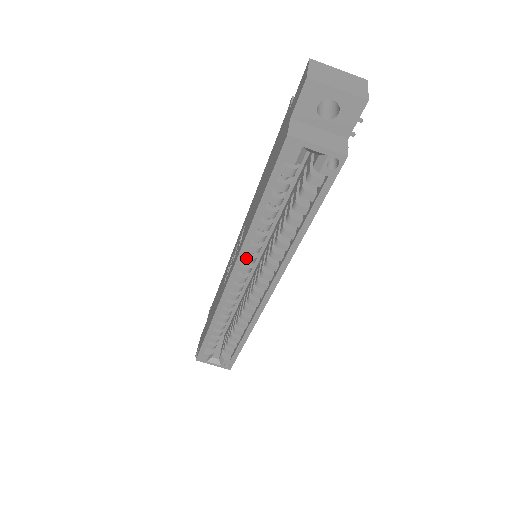
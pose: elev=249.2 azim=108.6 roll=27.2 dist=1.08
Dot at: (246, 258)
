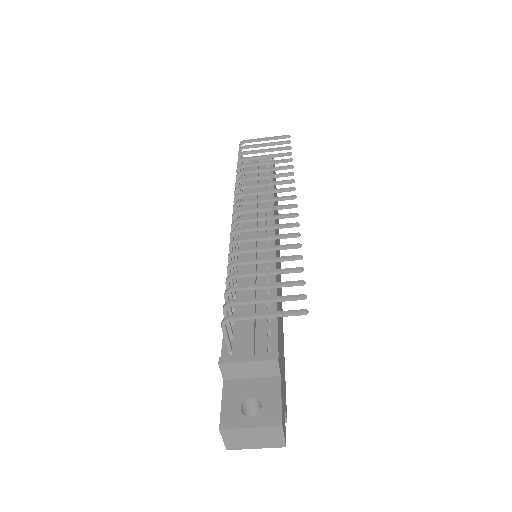
Dot at: occluded
